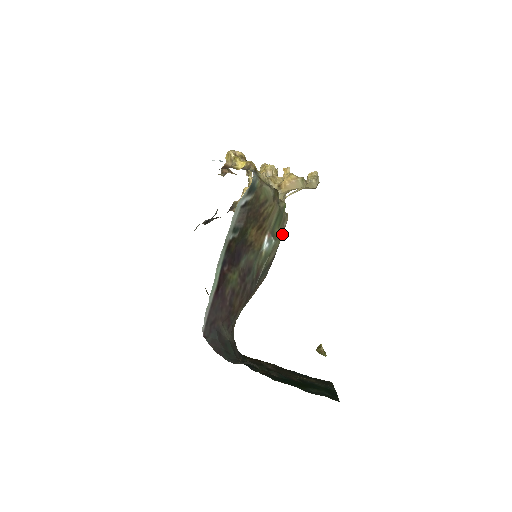
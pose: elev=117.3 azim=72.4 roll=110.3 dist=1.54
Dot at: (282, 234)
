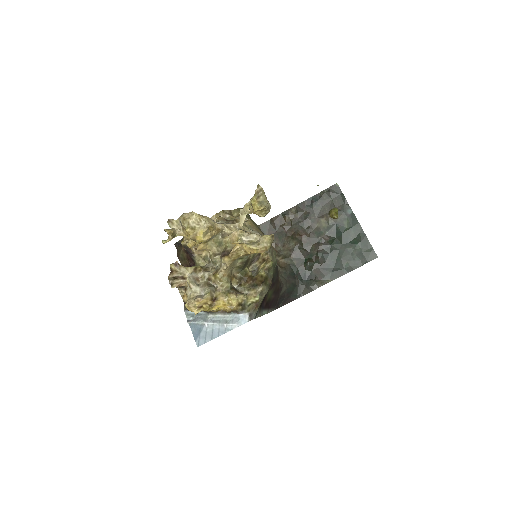
Dot at: (271, 246)
